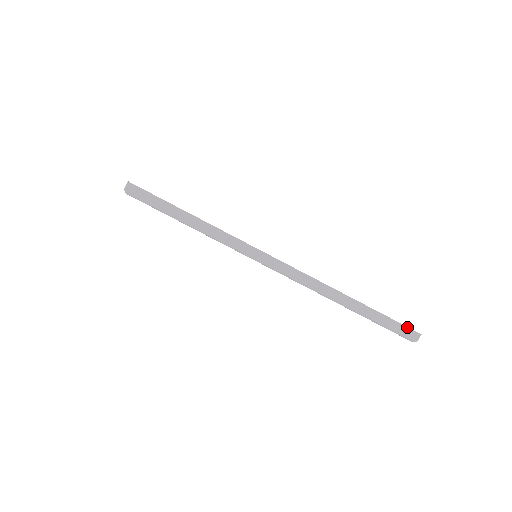
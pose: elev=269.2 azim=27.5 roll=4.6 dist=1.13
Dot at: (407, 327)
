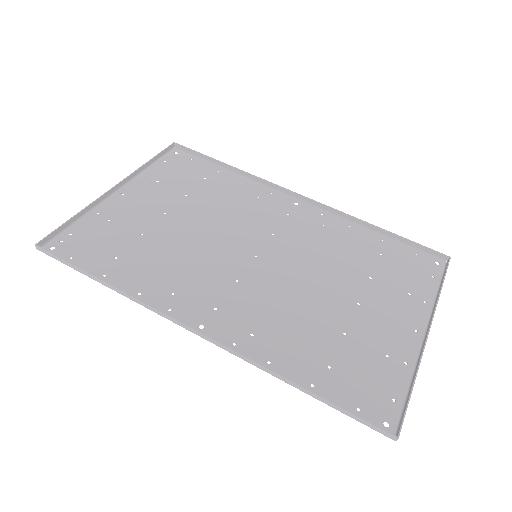
Dot at: occluded
